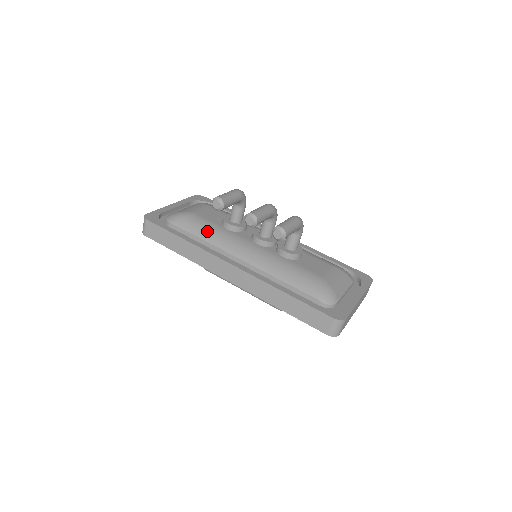
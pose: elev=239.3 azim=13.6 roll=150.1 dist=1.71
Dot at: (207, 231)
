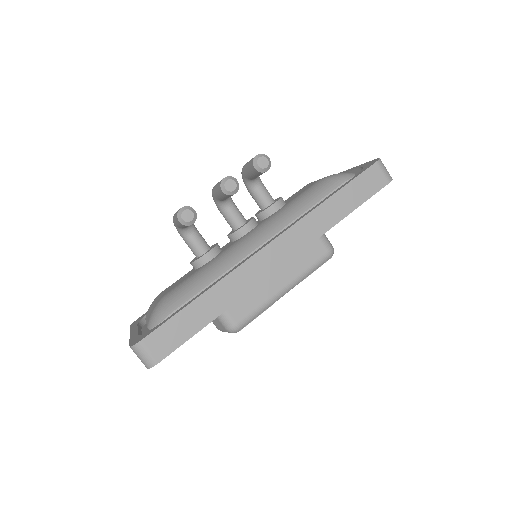
Dot at: (202, 277)
